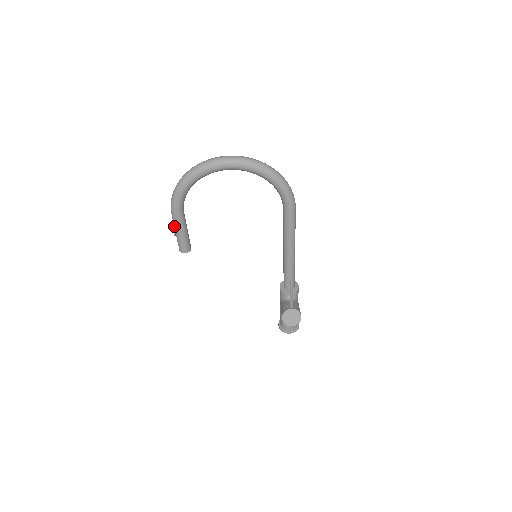
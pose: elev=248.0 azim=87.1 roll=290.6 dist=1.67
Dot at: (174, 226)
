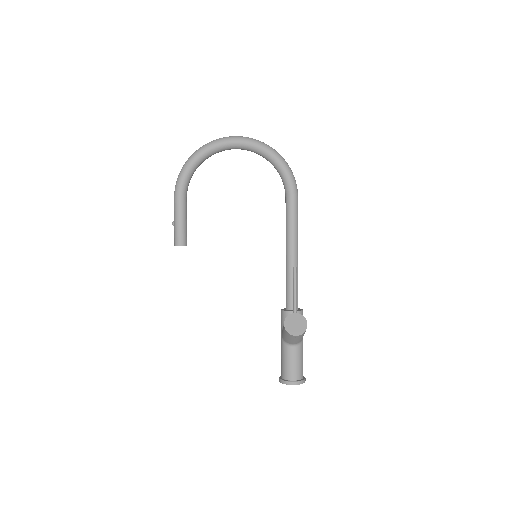
Dot at: (174, 211)
